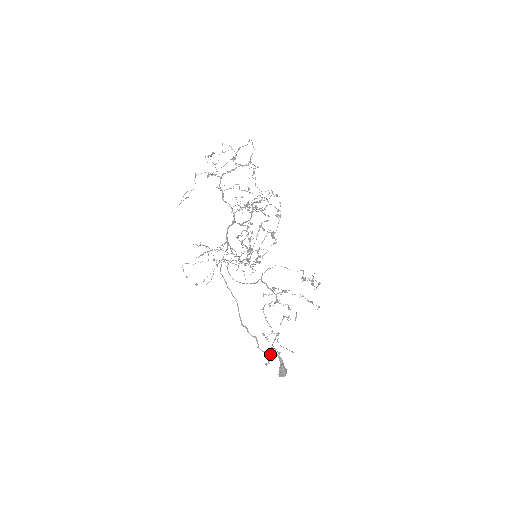
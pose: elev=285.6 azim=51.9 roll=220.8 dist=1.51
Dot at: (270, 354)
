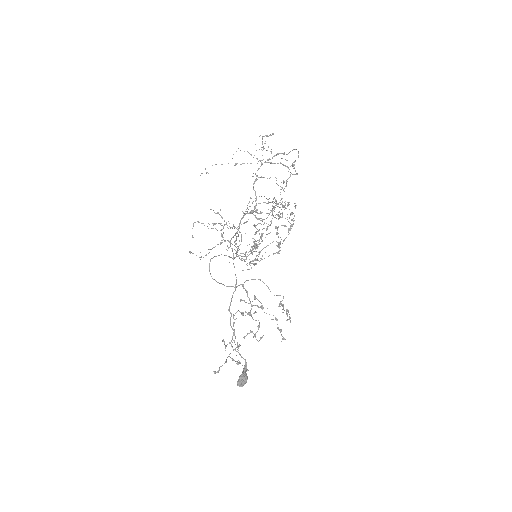
Dot at: (226, 362)
